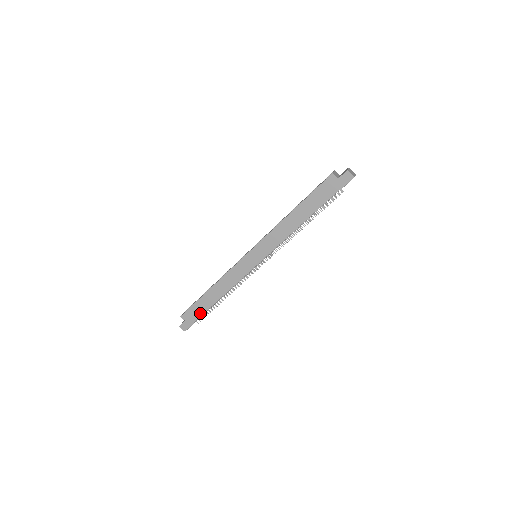
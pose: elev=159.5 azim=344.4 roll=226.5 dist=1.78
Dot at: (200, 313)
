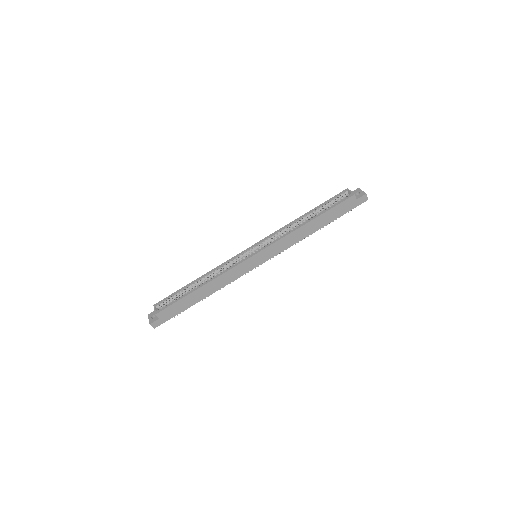
Dot at: (180, 310)
